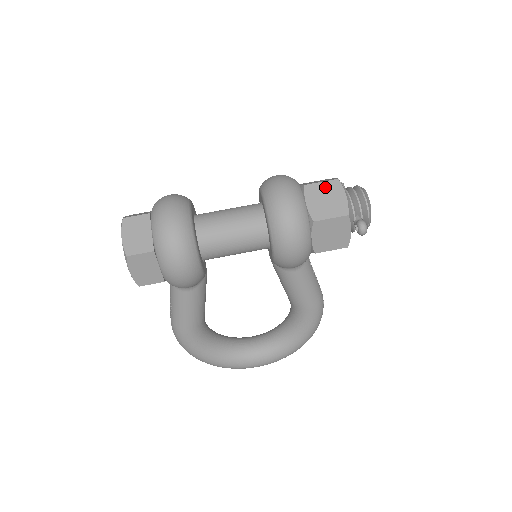
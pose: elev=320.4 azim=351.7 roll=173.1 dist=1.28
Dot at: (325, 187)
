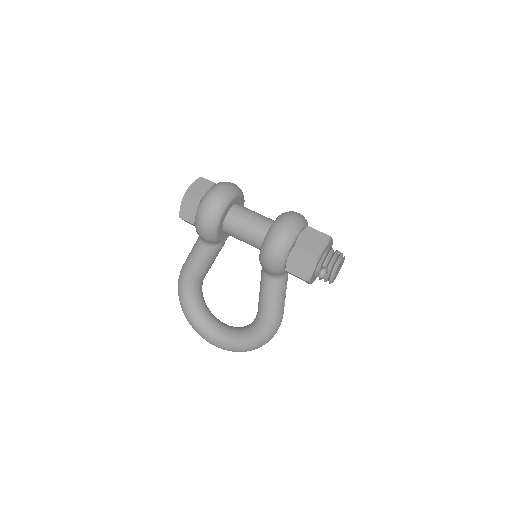
Dot at: (319, 235)
